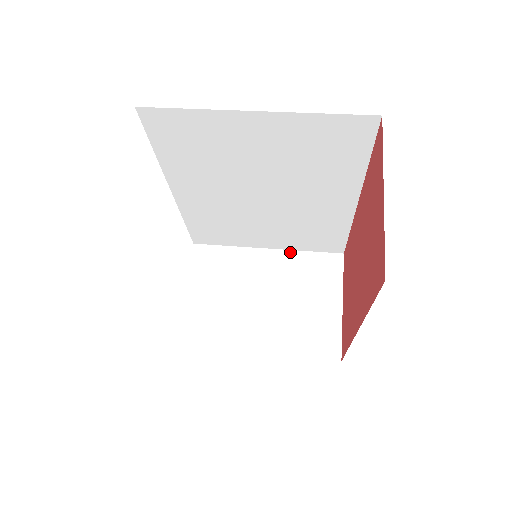
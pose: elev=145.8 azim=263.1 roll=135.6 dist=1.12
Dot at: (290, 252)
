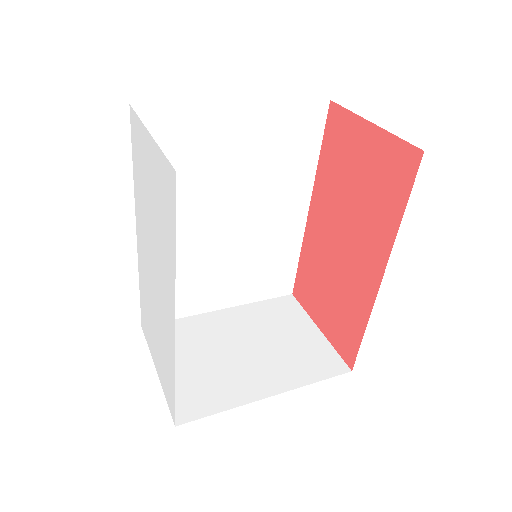
Dot at: (245, 306)
